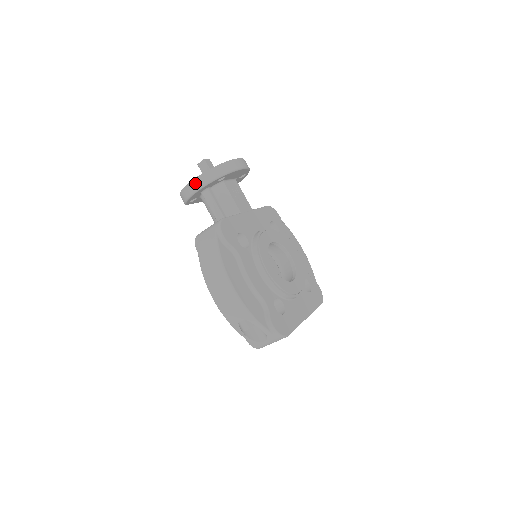
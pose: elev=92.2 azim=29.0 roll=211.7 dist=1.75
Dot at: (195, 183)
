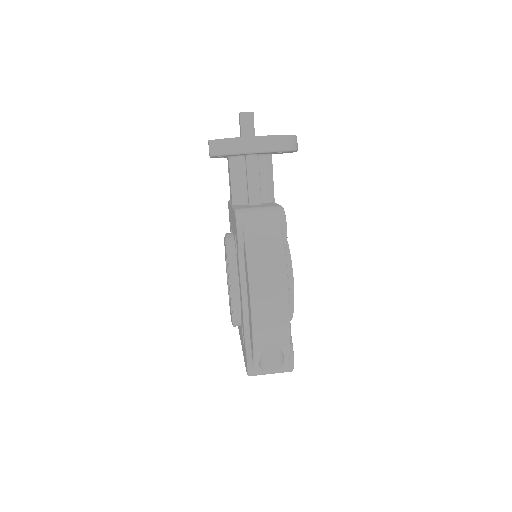
Dot at: (257, 142)
